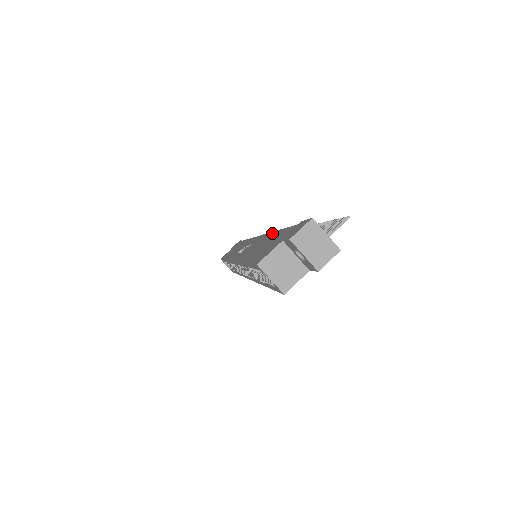
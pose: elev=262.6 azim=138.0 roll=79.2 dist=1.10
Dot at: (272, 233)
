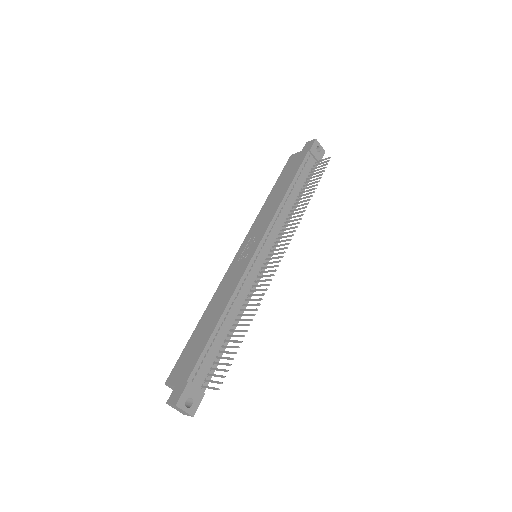
Dot at: (220, 315)
